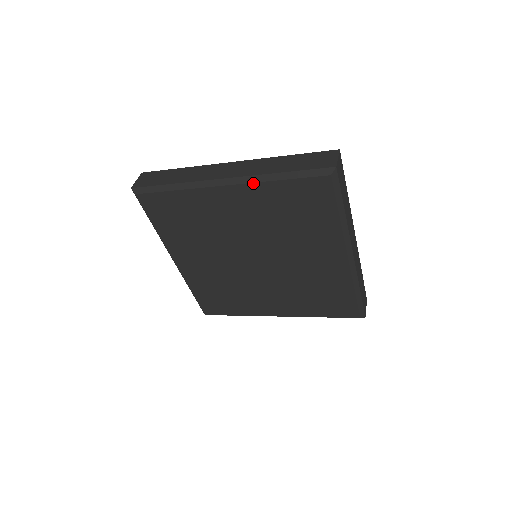
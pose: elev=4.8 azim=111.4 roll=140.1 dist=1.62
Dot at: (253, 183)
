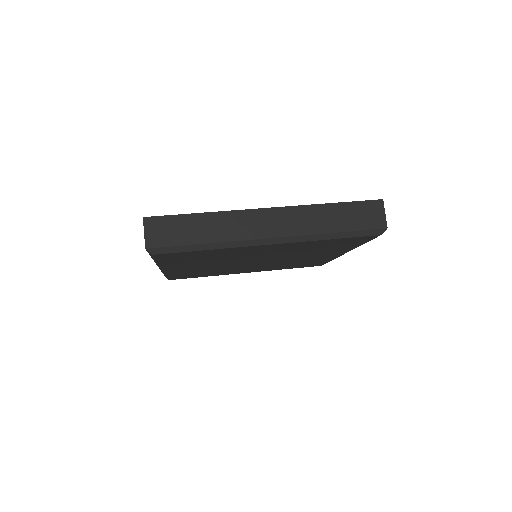
Dot at: (303, 242)
